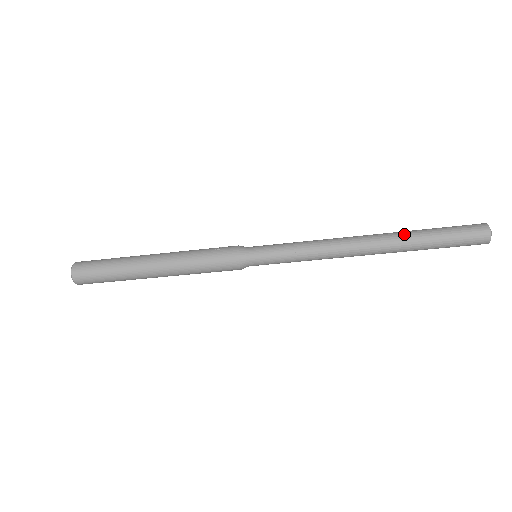
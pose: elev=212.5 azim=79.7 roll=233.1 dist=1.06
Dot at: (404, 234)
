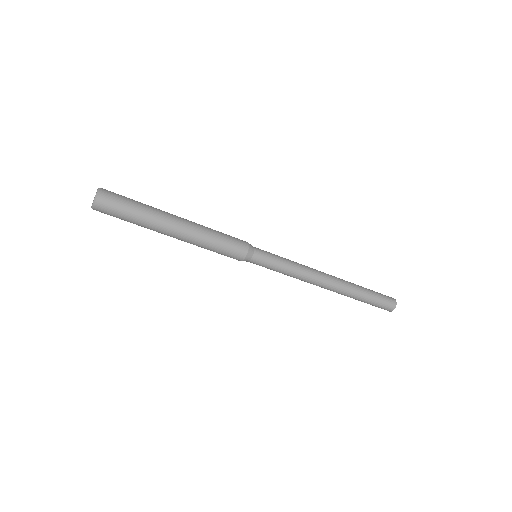
Dot at: occluded
